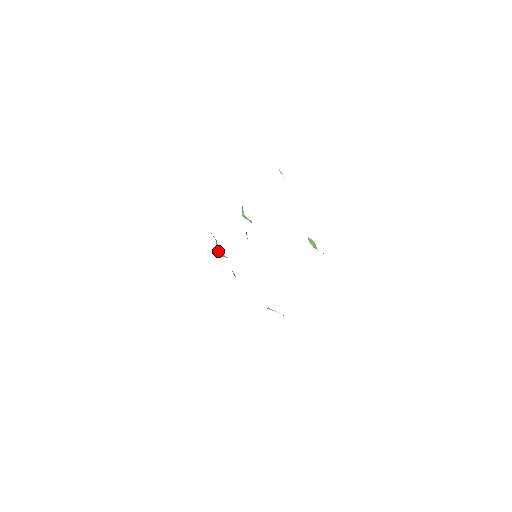
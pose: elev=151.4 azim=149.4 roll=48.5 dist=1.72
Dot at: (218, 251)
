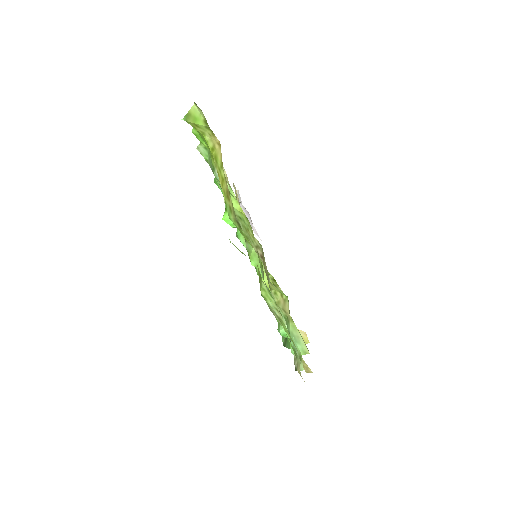
Dot at: occluded
